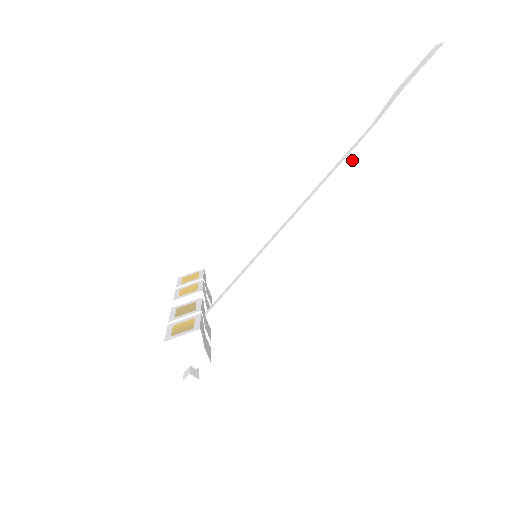
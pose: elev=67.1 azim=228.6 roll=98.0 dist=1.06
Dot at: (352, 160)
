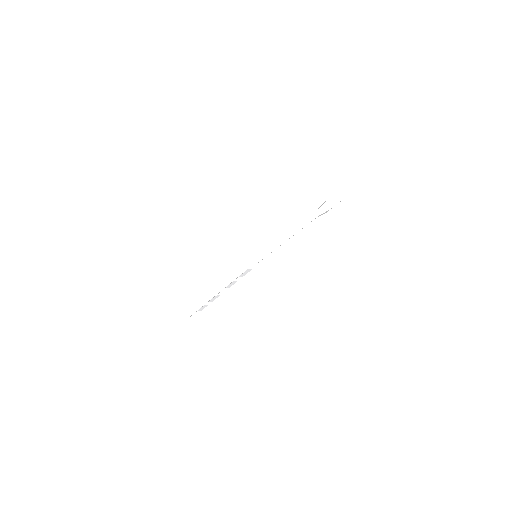
Dot at: (306, 223)
